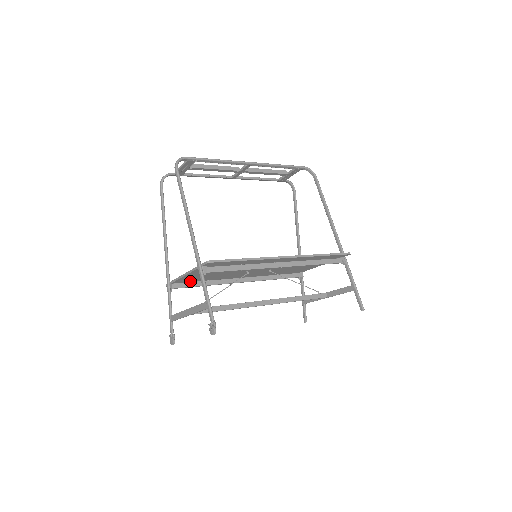
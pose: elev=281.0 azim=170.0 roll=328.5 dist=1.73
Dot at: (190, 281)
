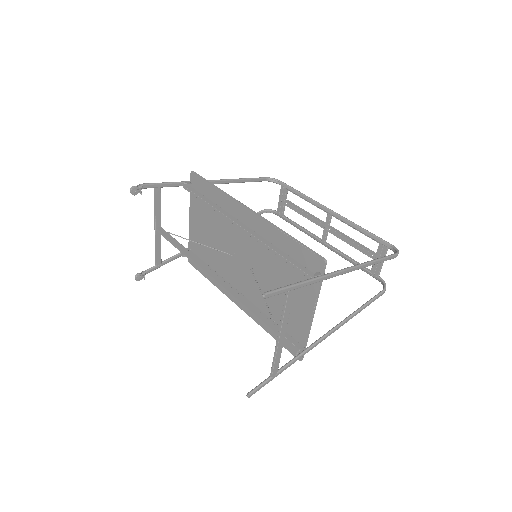
Dot at: (200, 256)
